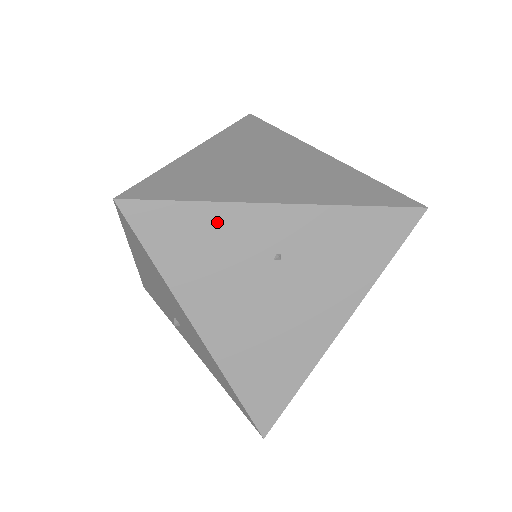
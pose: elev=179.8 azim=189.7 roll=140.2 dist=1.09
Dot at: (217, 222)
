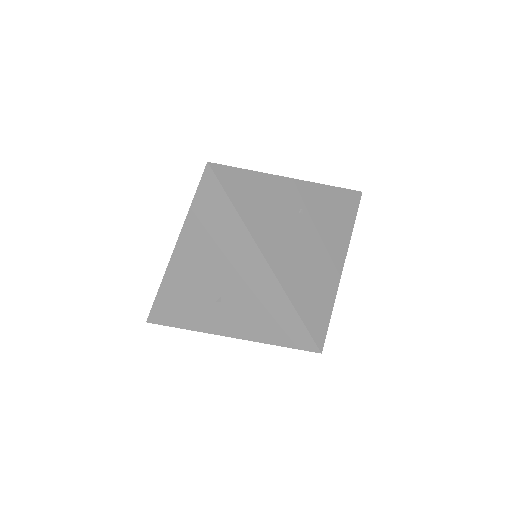
Dot at: (266, 185)
